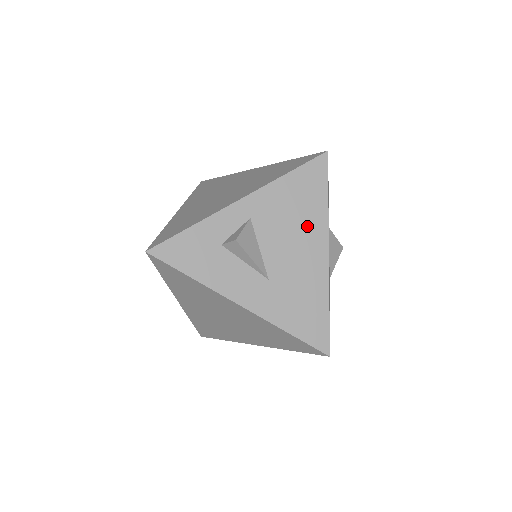
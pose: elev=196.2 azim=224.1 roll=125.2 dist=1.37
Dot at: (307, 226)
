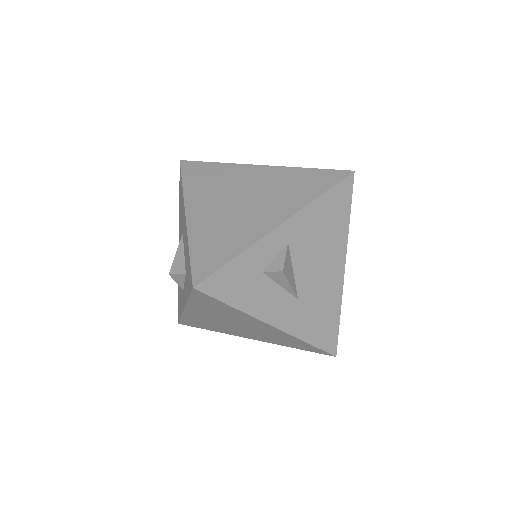
Dot at: (332, 246)
